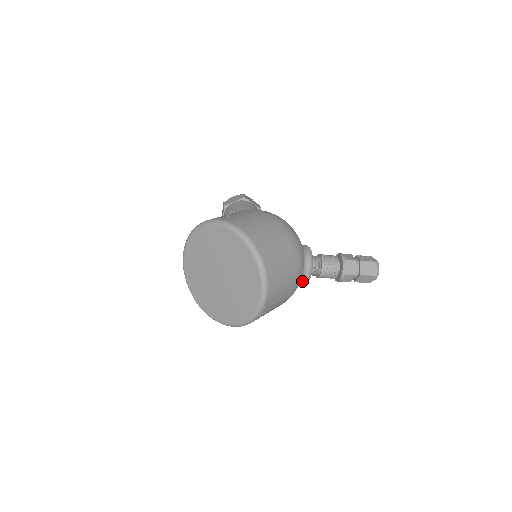
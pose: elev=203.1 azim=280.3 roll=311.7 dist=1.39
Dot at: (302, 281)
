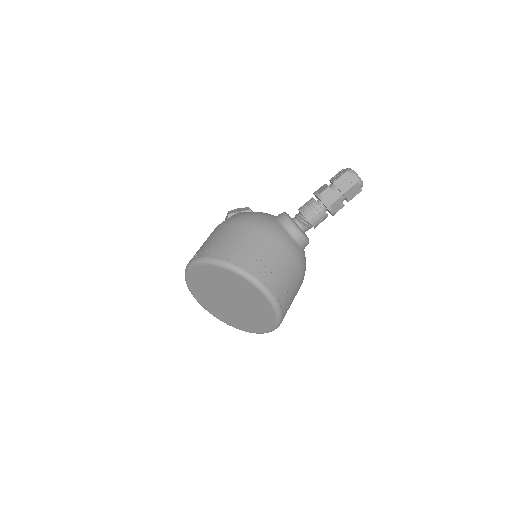
Dot at: (301, 244)
